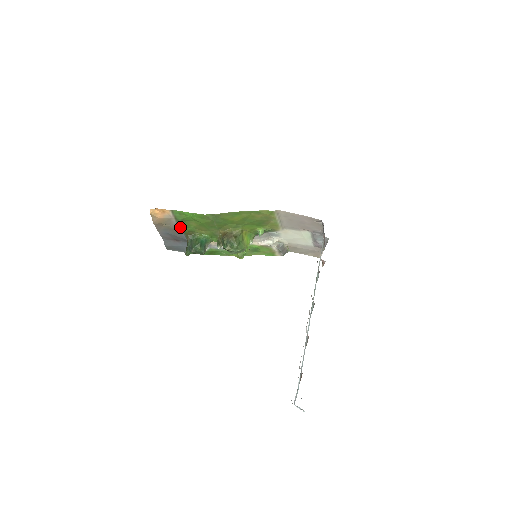
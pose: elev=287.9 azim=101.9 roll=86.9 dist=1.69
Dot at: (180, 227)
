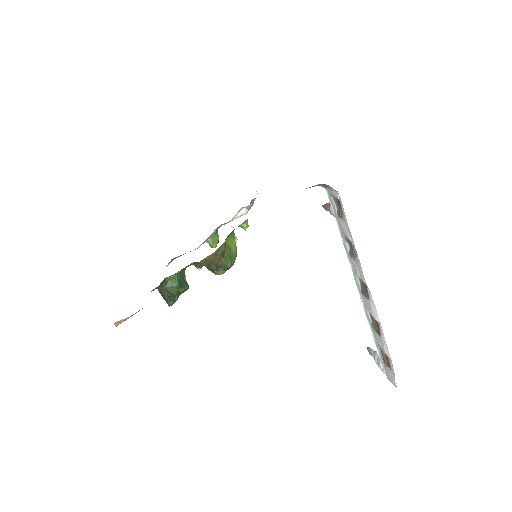
Dot at: occluded
